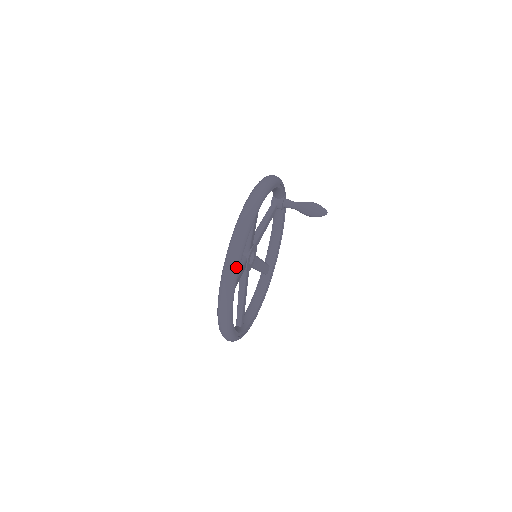
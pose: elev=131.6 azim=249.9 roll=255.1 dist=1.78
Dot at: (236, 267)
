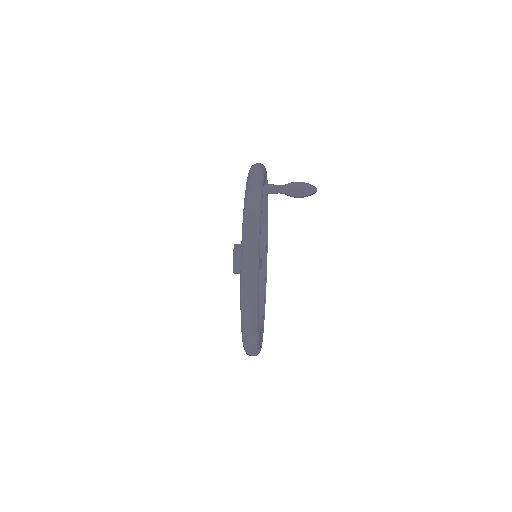
Dot at: (256, 281)
